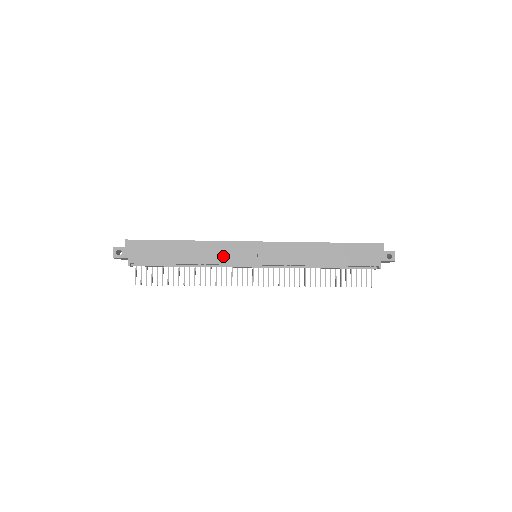
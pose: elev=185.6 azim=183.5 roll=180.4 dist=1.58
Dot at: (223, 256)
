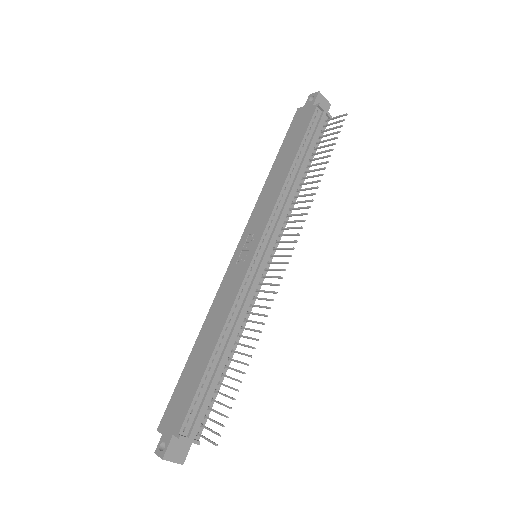
Dot at: (230, 294)
